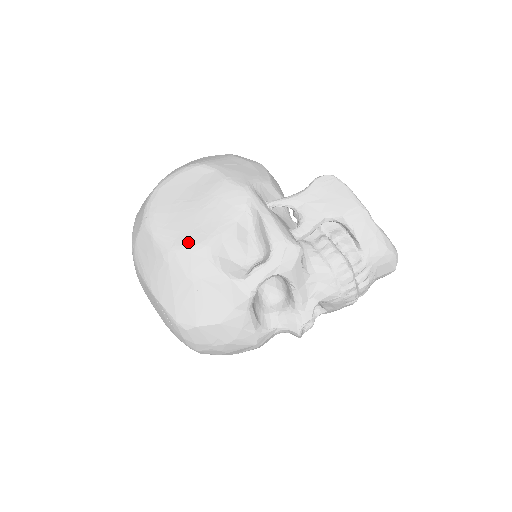
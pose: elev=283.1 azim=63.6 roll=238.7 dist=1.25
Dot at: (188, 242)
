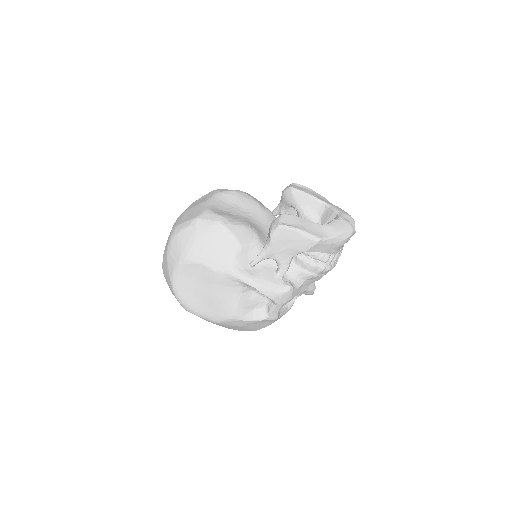
Dot at: (223, 317)
